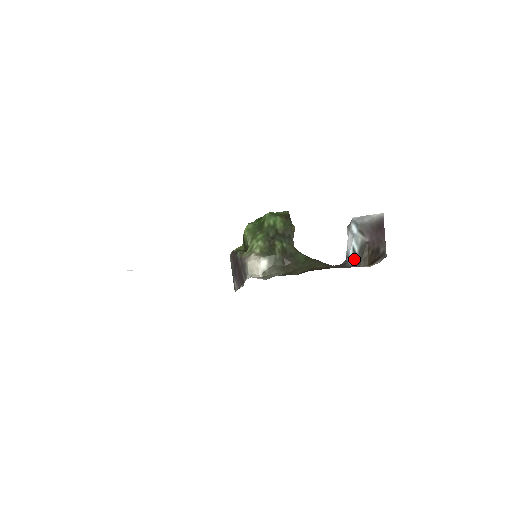
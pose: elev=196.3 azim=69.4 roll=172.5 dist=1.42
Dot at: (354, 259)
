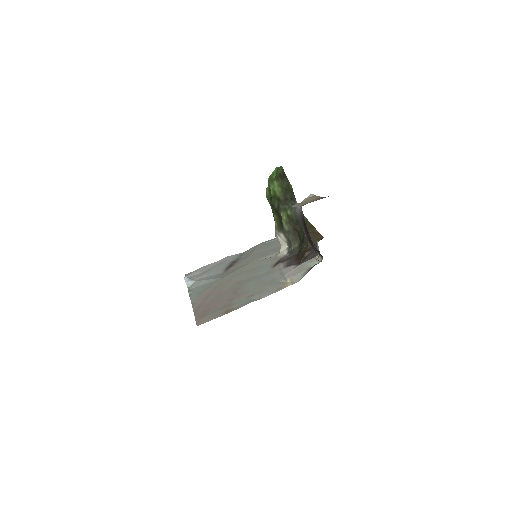
Dot at: occluded
